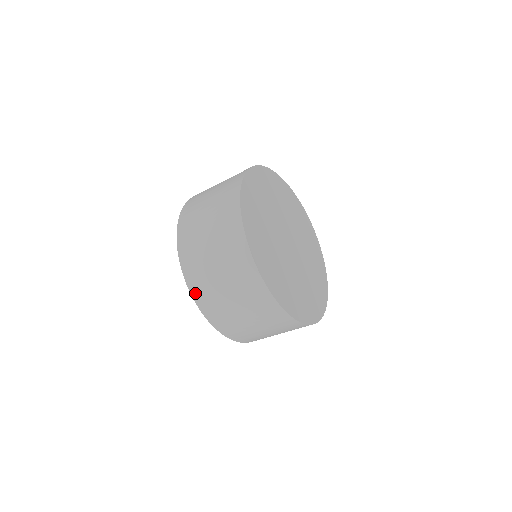
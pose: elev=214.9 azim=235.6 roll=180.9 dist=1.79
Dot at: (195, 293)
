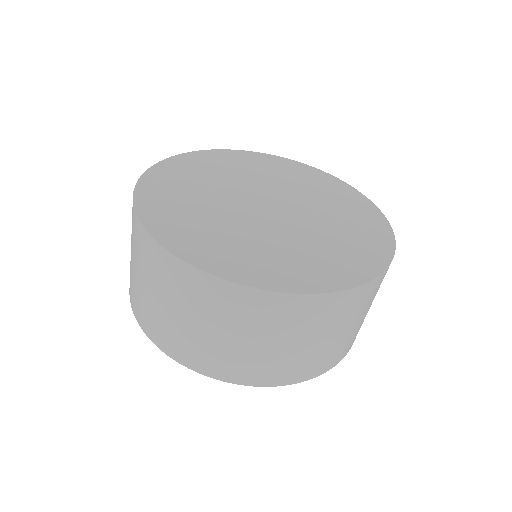
Dot at: occluded
